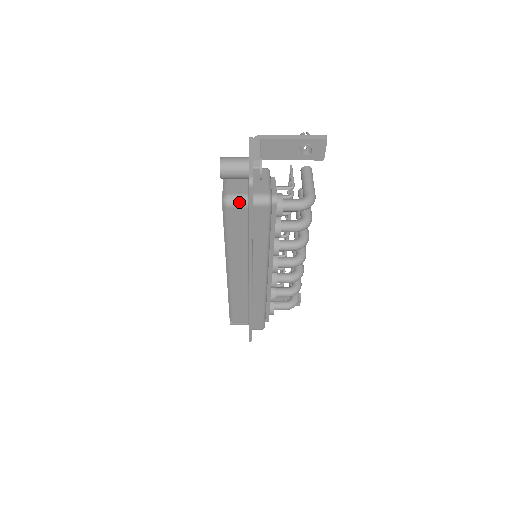
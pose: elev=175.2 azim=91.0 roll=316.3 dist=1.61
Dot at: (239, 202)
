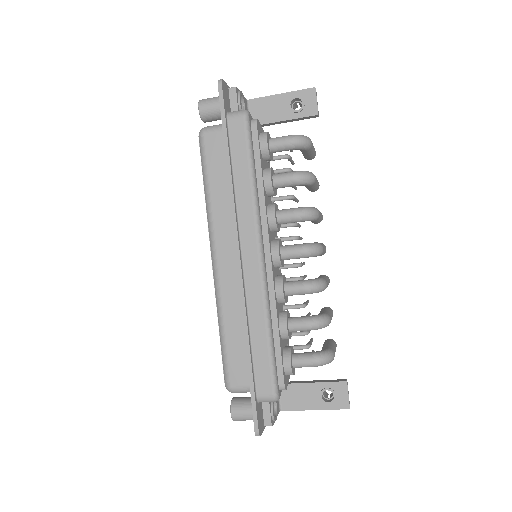
Dot at: (215, 127)
